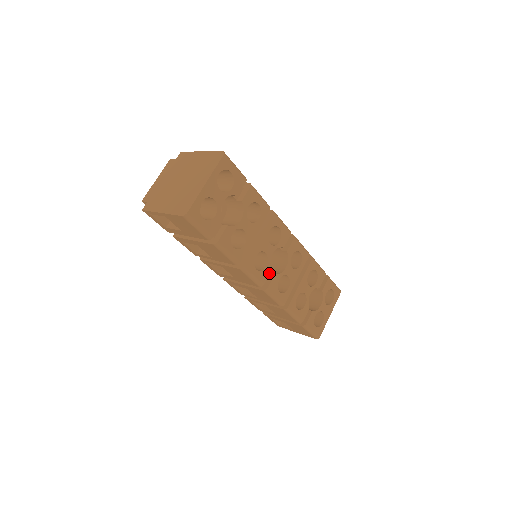
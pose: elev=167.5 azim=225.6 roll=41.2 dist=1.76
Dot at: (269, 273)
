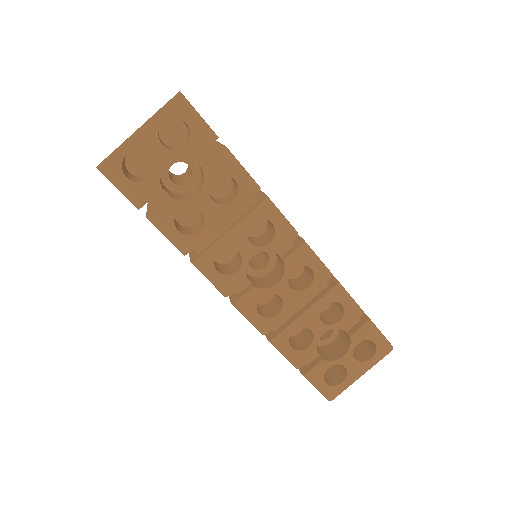
Dot at: (242, 282)
